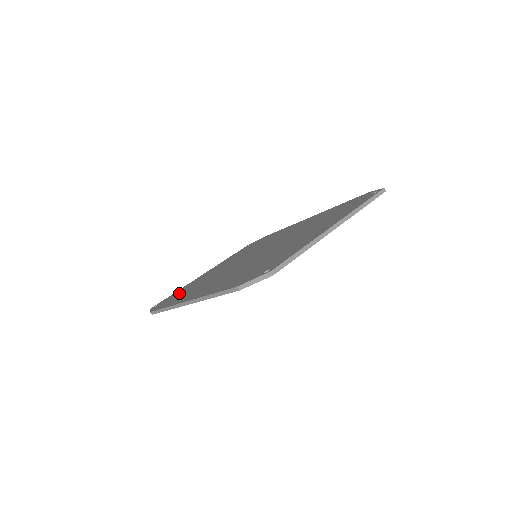
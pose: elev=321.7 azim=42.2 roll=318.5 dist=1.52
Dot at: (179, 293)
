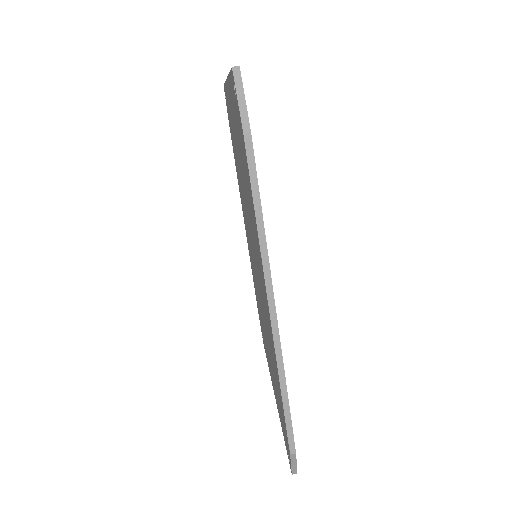
Dot at: occluded
